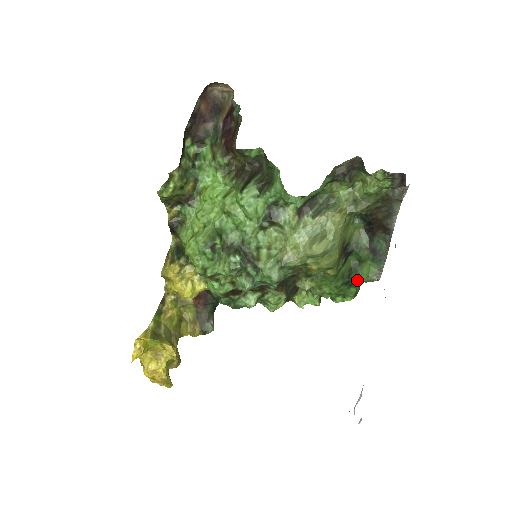
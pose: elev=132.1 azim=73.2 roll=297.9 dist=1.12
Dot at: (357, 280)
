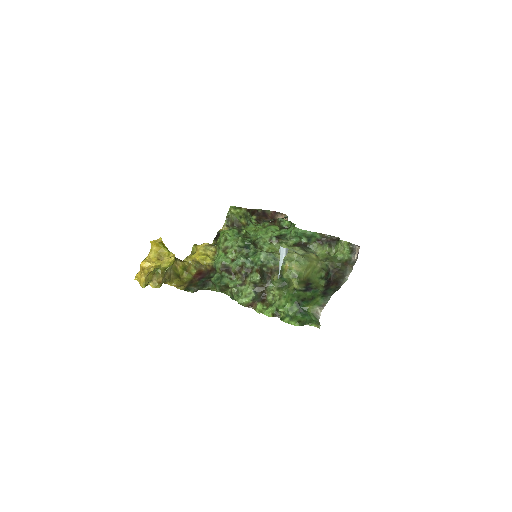
Dot at: (306, 306)
